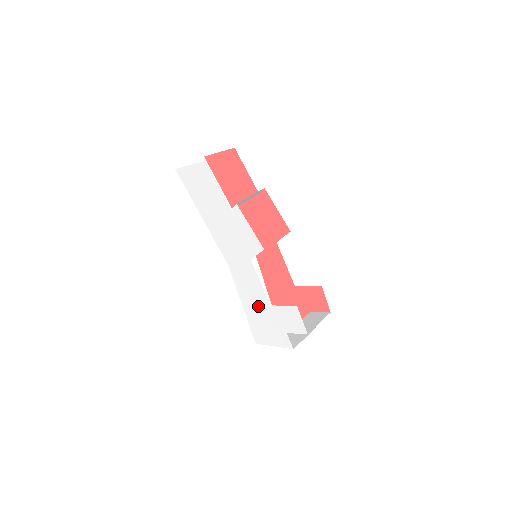
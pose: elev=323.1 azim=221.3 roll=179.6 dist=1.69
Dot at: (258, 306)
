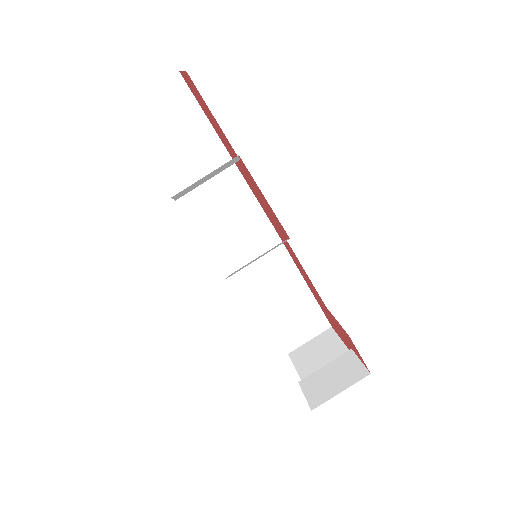
Dot at: occluded
